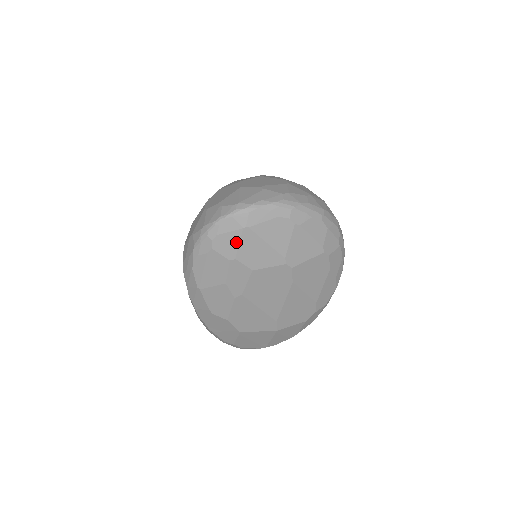
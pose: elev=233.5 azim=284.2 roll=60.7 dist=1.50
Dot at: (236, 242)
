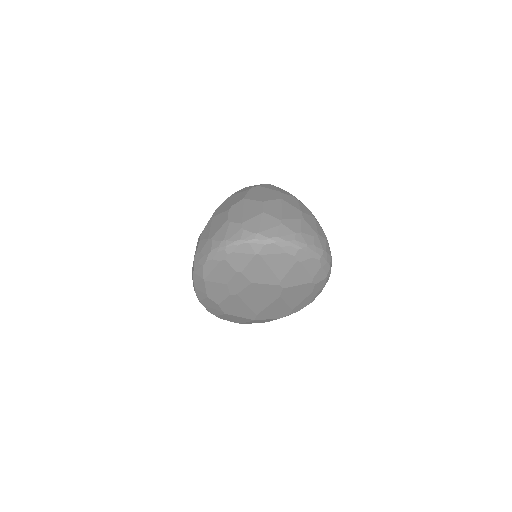
Dot at: (246, 262)
